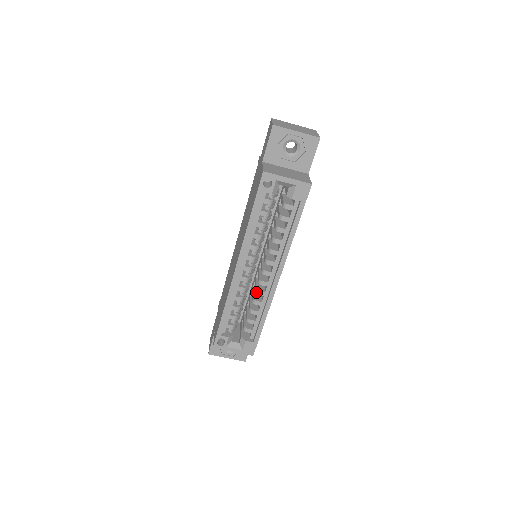
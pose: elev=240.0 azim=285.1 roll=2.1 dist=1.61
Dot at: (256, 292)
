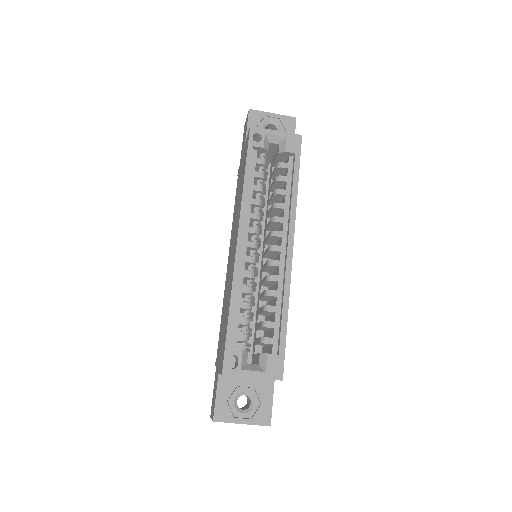
Dot at: (267, 278)
